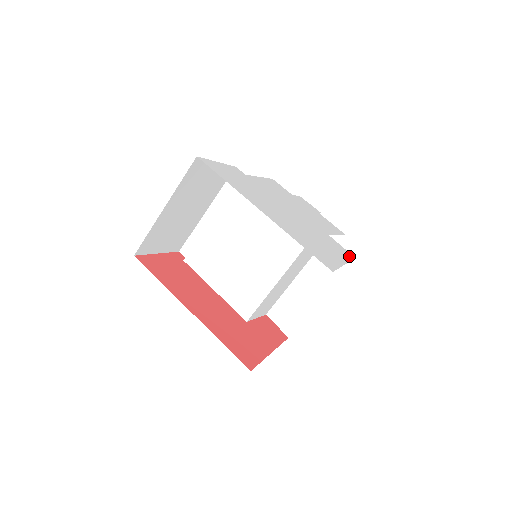
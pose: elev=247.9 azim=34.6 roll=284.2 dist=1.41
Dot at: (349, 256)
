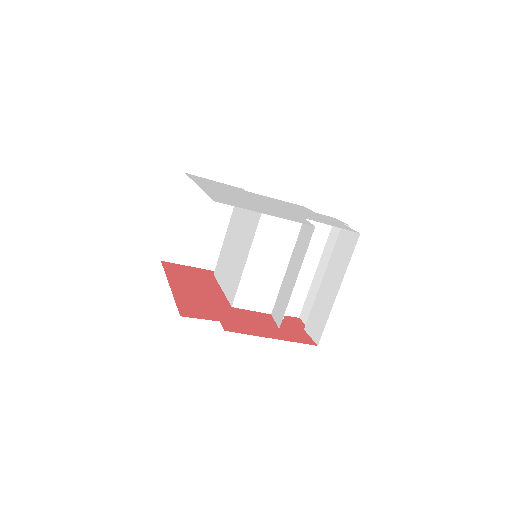
Dot at: (301, 222)
